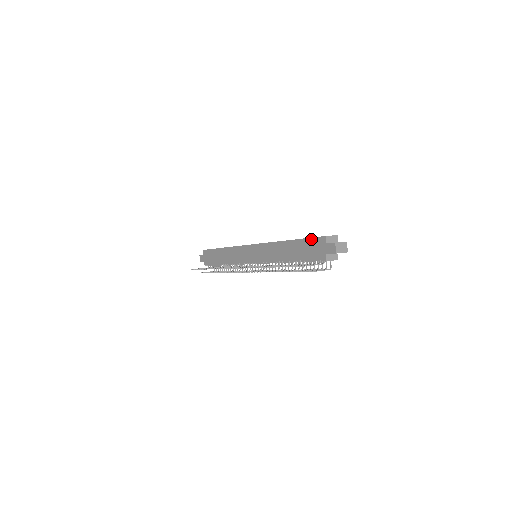
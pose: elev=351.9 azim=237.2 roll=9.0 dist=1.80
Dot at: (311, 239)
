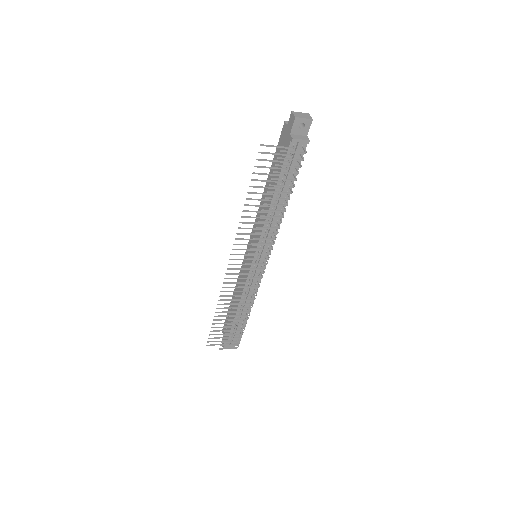
Dot at: occluded
